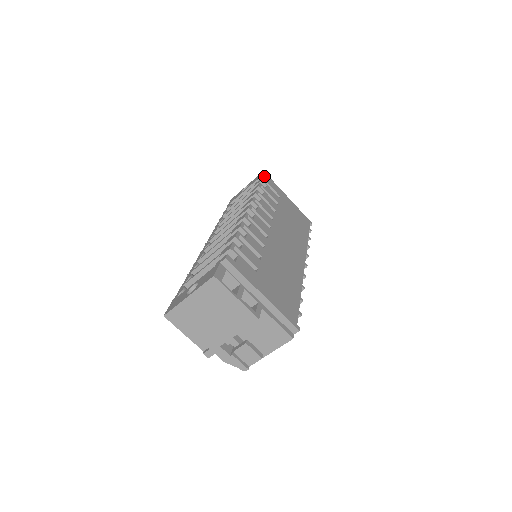
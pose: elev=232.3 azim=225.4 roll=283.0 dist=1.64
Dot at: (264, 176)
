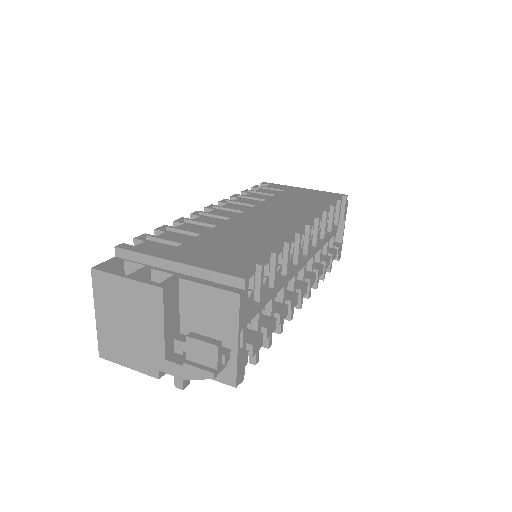
Dot at: (262, 185)
